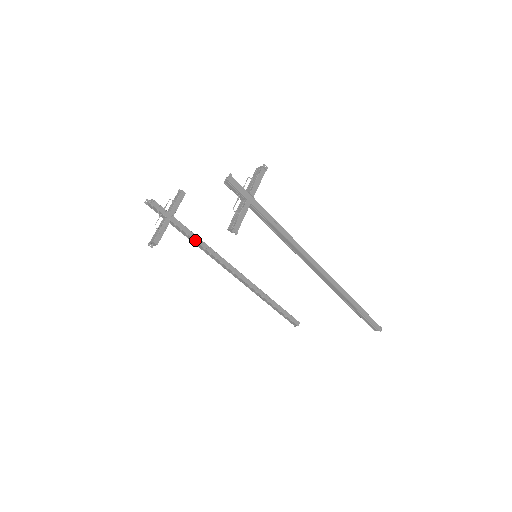
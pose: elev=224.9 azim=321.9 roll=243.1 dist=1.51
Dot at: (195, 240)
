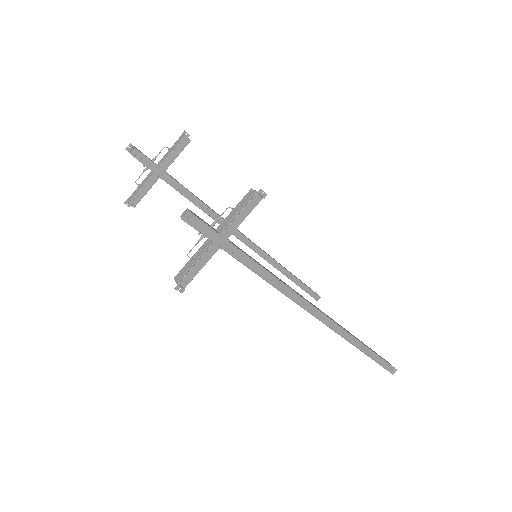
Dot at: (193, 202)
